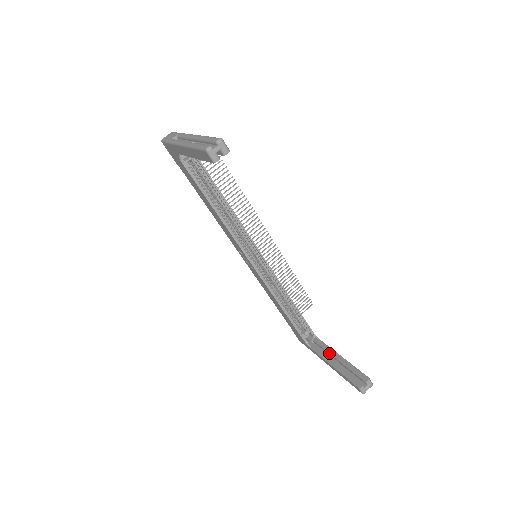
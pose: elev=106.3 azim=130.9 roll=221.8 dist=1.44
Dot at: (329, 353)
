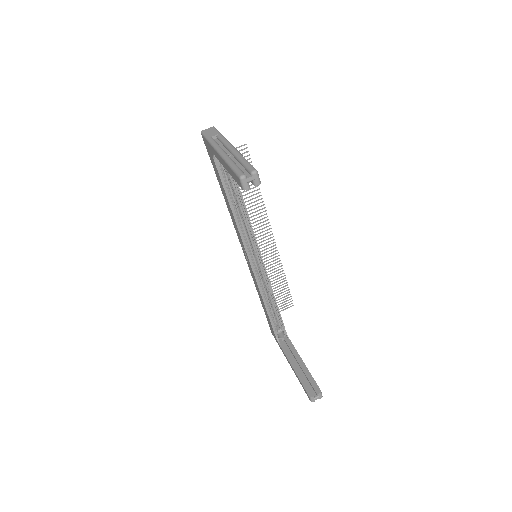
Dot at: (294, 355)
